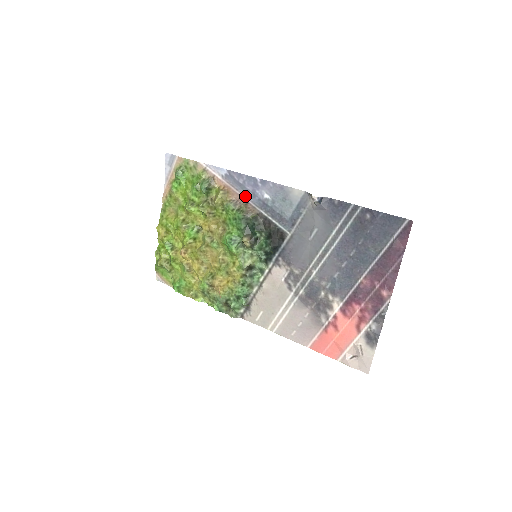
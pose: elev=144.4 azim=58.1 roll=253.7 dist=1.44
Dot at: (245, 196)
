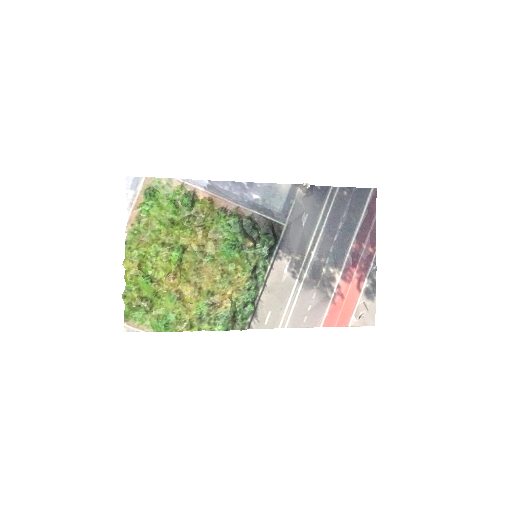
Dot at: (234, 201)
